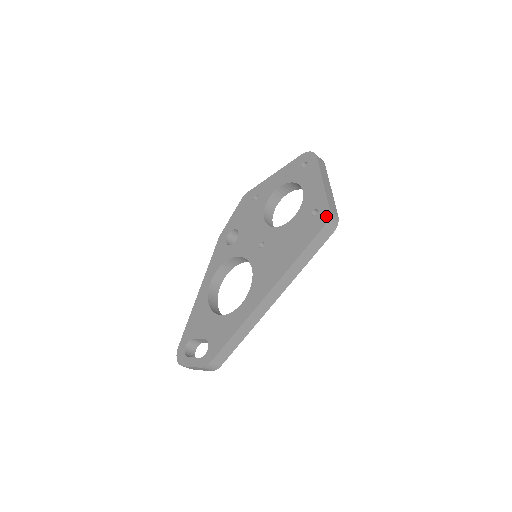
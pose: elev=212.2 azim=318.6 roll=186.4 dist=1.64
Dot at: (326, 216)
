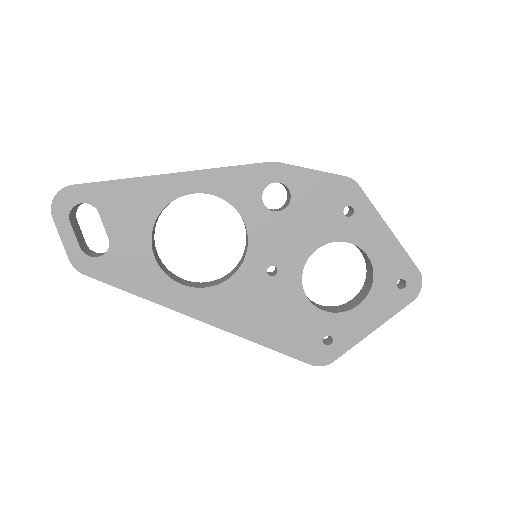
Dot at: (324, 362)
